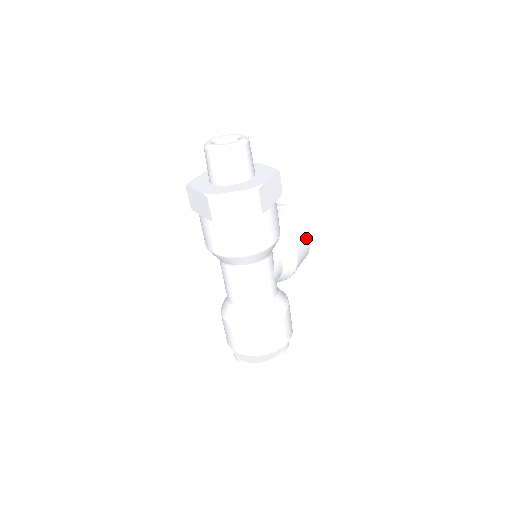
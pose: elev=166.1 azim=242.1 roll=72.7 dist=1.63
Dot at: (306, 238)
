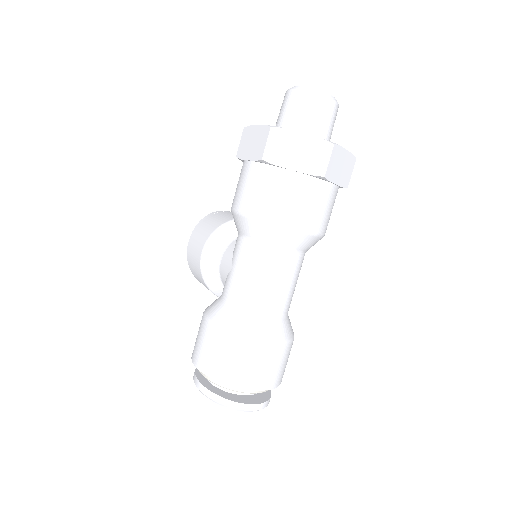
Dot at: occluded
